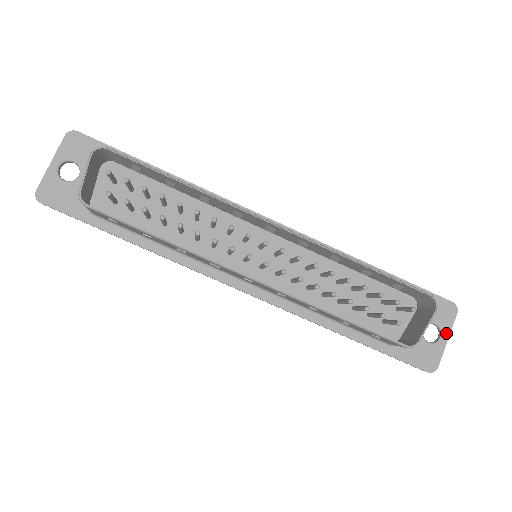
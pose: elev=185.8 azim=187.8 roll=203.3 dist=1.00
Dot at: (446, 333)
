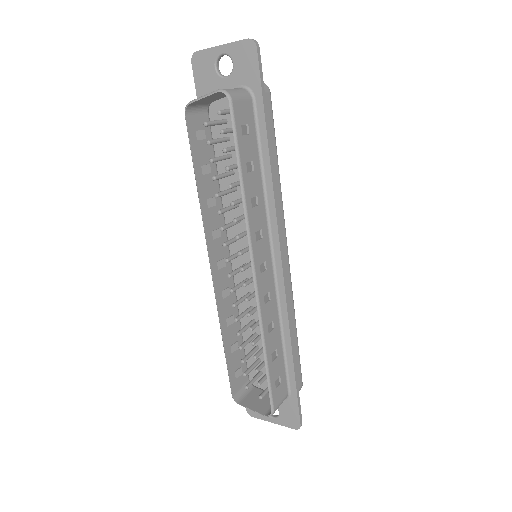
Dot at: (277, 421)
